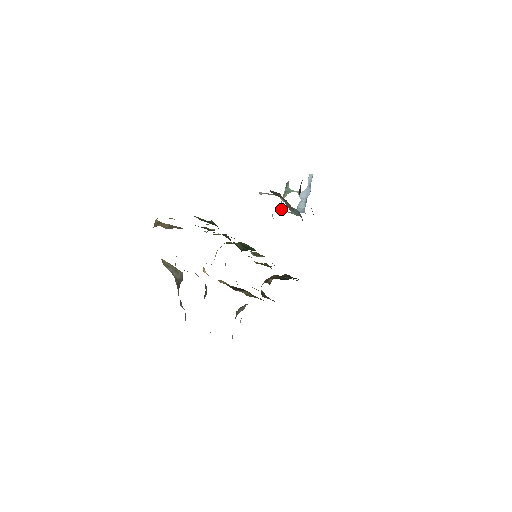
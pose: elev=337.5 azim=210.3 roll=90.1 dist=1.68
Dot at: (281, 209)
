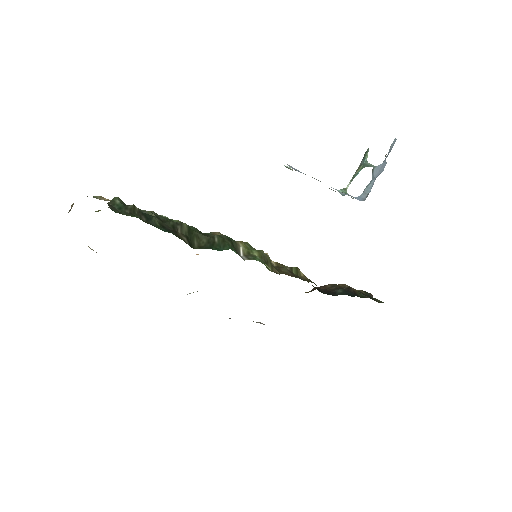
Dot at: (344, 191)
